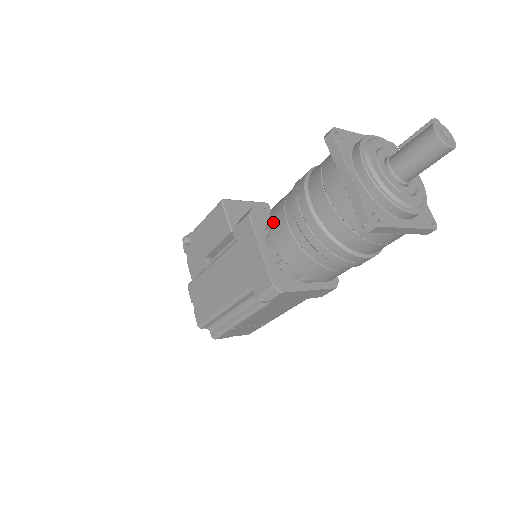
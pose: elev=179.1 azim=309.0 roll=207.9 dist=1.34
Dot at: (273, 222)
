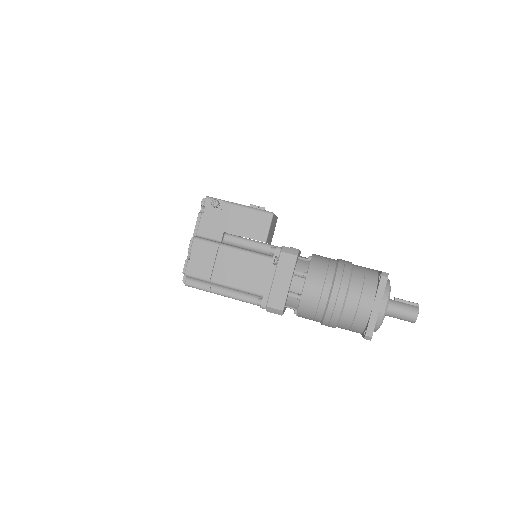
Dot at: (312, 278)
